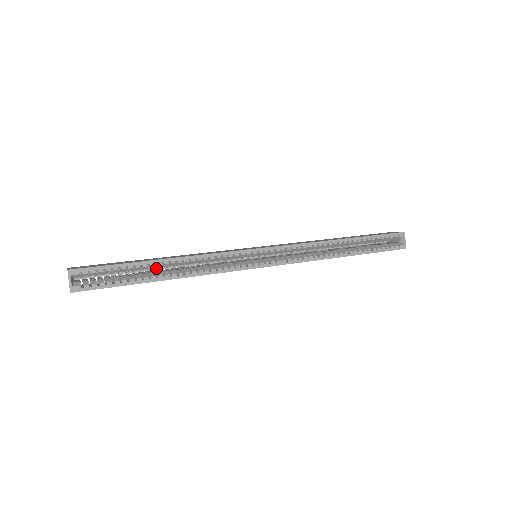
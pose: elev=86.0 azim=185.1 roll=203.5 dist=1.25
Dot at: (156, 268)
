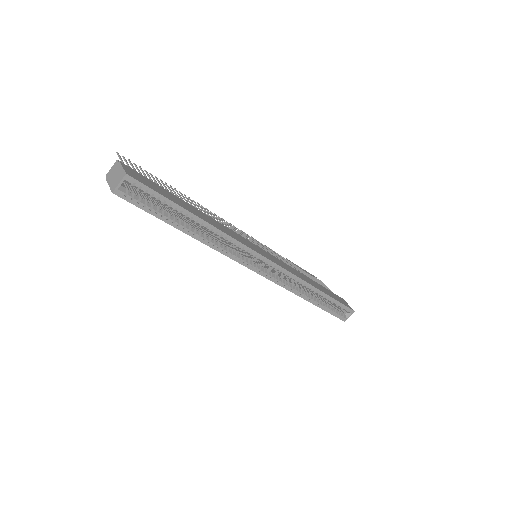
Dot at: occluded
